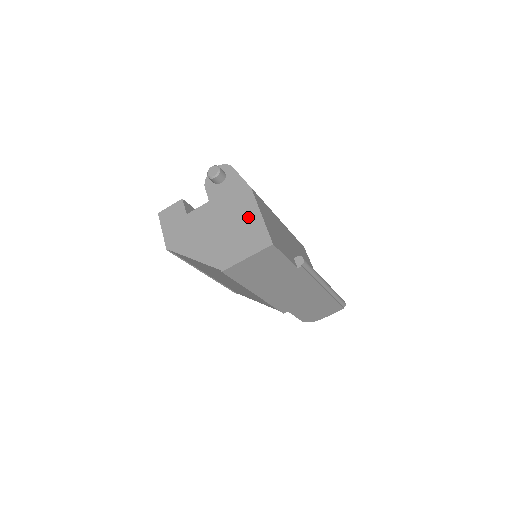
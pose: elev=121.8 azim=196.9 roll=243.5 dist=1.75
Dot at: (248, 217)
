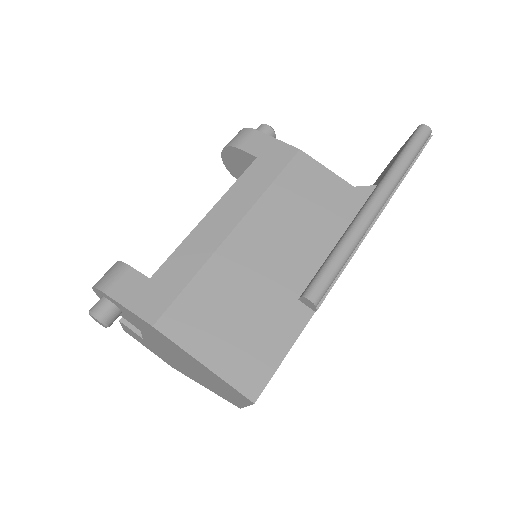
Dot at: (194, 363)
